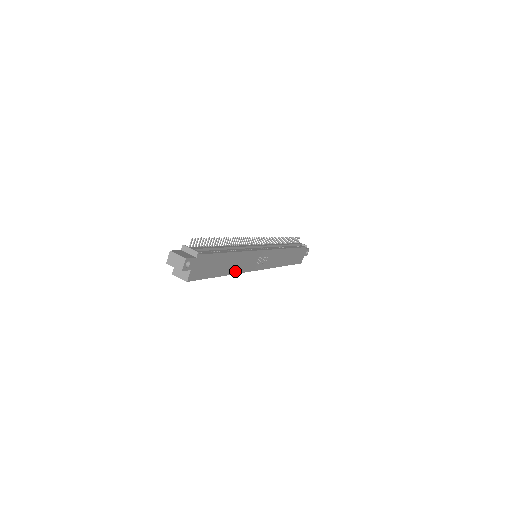
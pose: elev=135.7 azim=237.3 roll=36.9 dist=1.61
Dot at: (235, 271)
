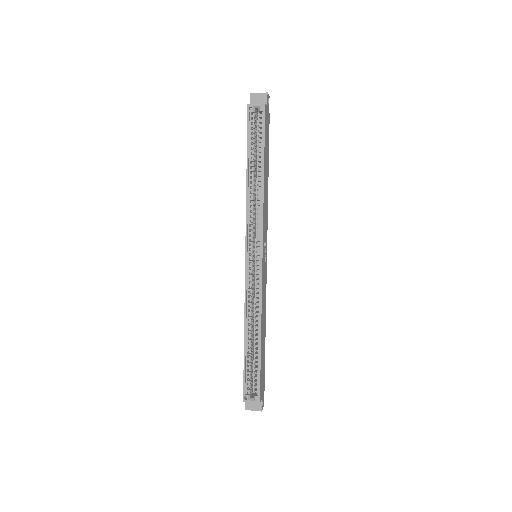
Dot at: (264, 196)
